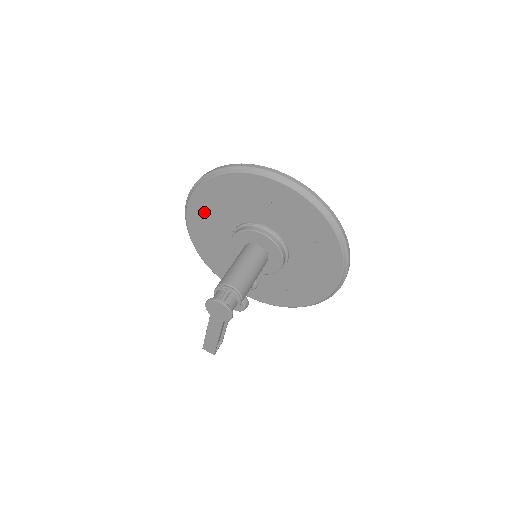
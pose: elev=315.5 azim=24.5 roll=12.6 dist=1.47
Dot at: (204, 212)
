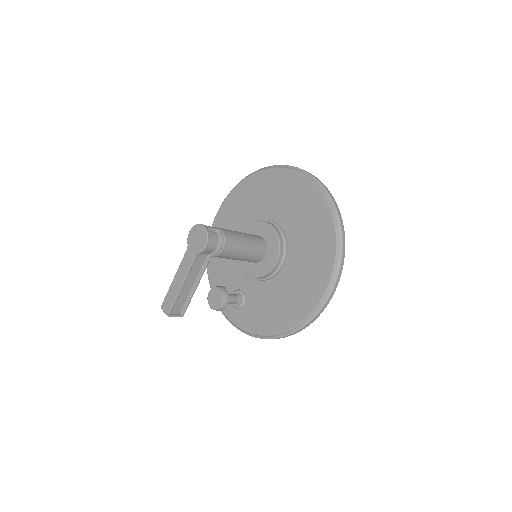
Dot at: (230, 213)
